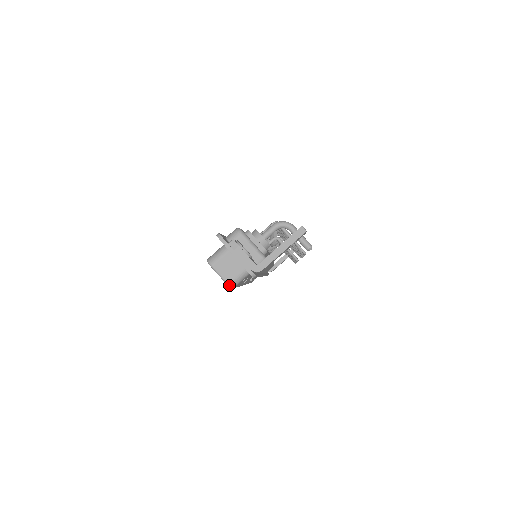
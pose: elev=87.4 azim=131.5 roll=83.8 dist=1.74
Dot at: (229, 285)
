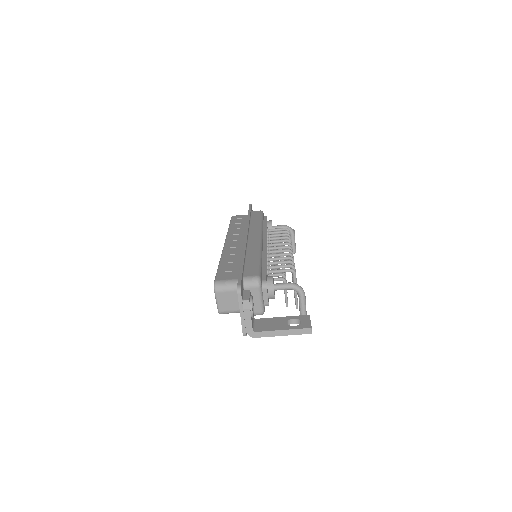
Dot at: (219, 312)
